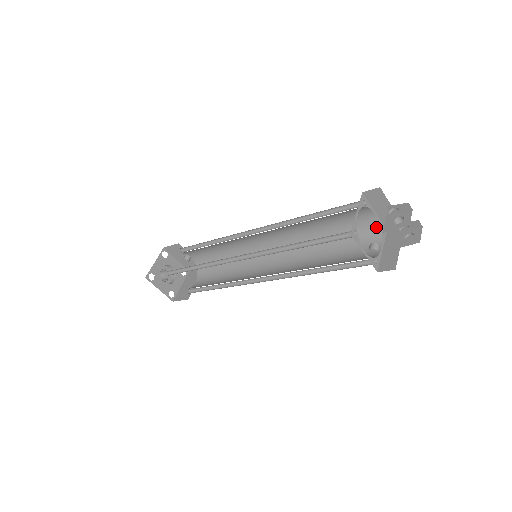
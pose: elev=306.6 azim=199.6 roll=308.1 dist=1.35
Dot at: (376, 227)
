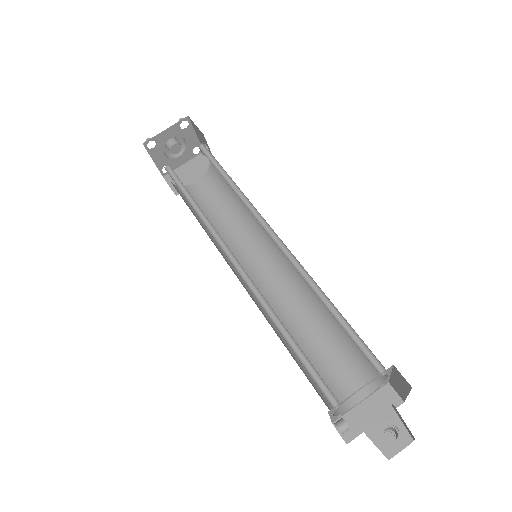
Dot at: (379, 379)
